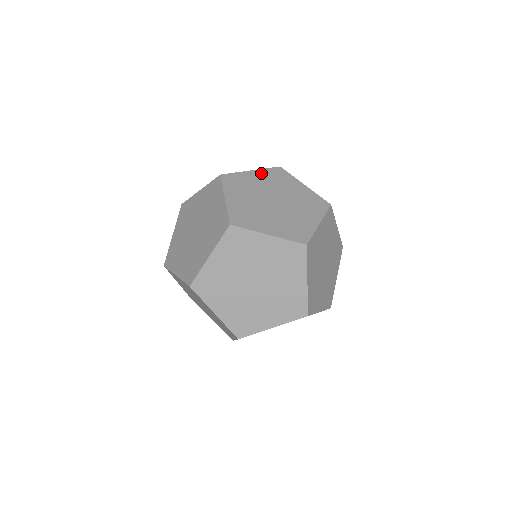
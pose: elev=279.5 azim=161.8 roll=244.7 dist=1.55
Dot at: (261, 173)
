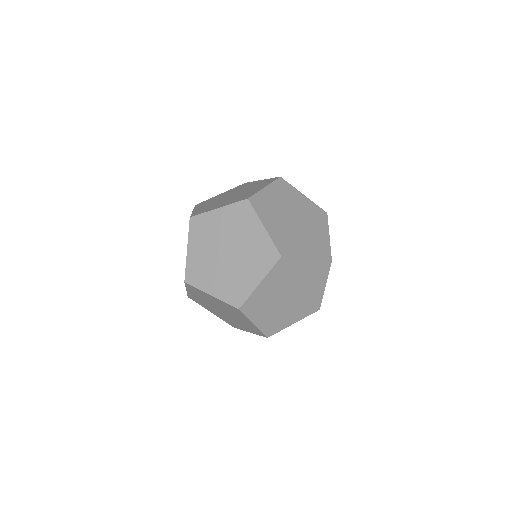
Dot at: (226, 212)
